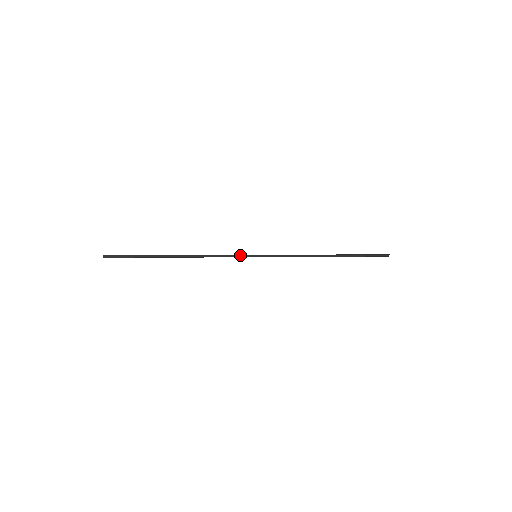
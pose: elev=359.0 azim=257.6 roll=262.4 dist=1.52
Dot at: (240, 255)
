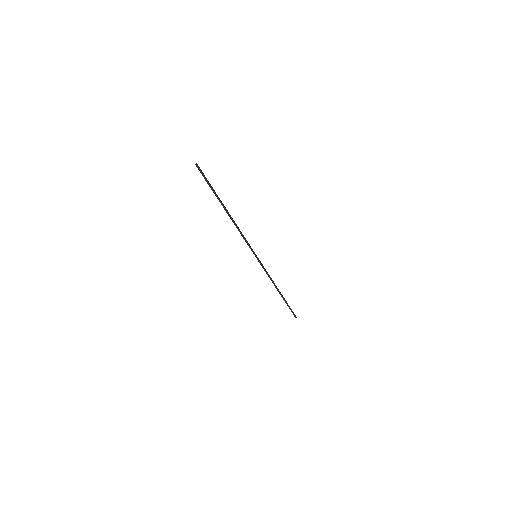
Dot at: occluded
